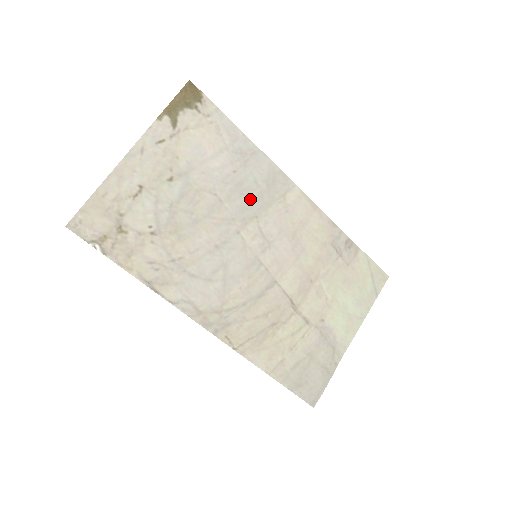
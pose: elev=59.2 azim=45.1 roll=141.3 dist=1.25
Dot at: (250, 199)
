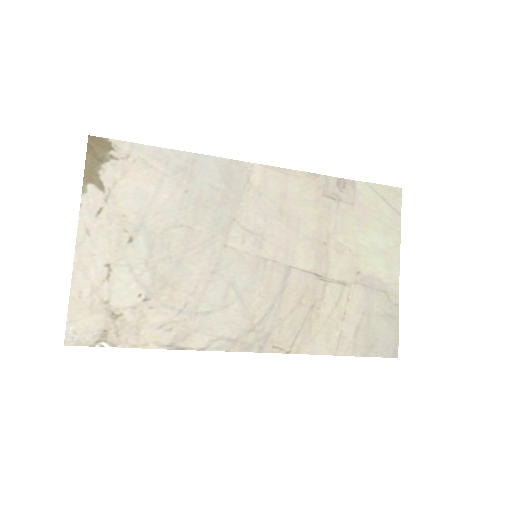
Dot at: (217, 207)
